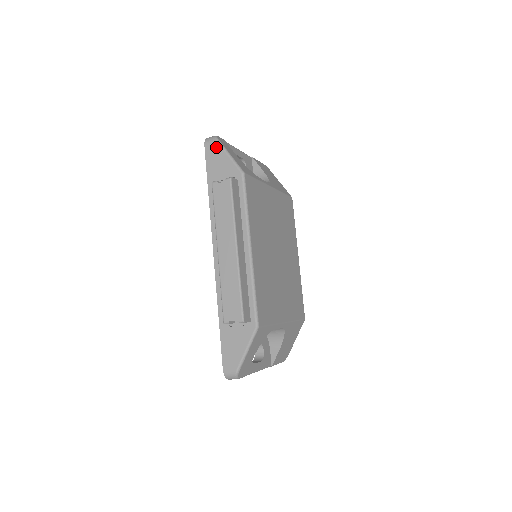
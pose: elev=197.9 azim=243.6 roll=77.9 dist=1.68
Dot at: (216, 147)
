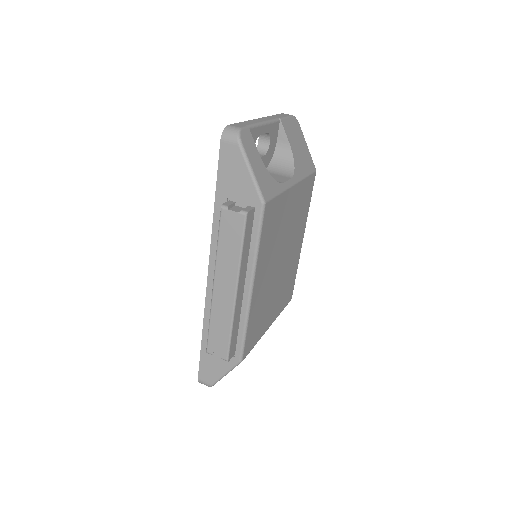
Dot at: (236, 152)
